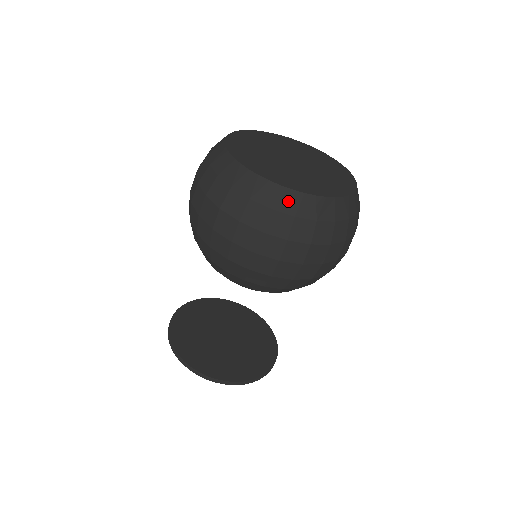
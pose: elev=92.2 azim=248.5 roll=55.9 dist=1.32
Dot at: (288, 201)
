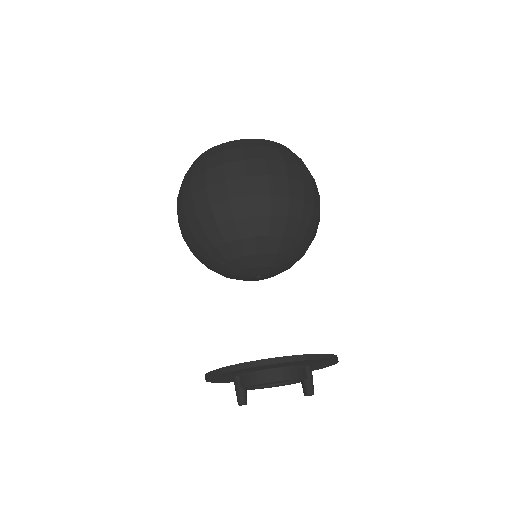
Dot at: (251, 143)
